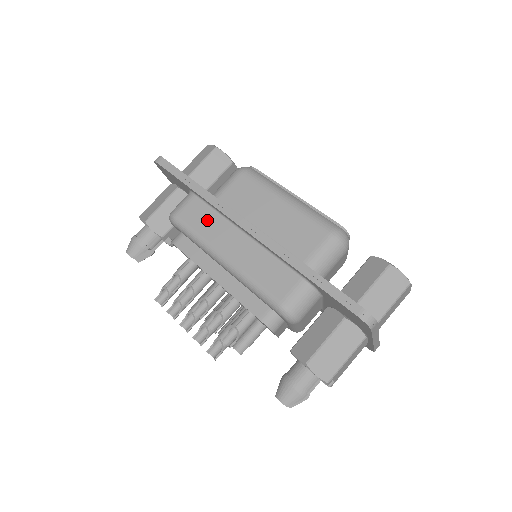
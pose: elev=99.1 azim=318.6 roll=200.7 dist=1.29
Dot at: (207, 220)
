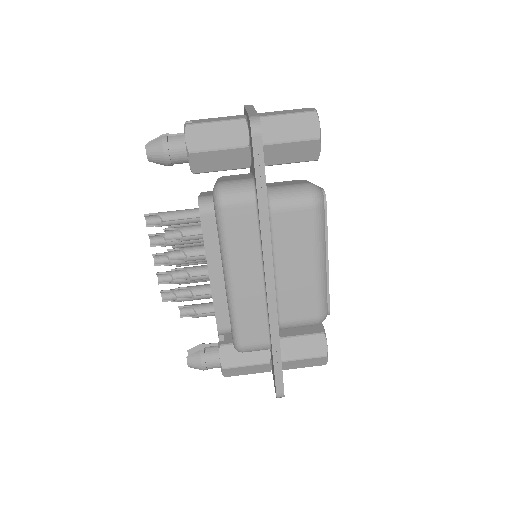
Dot at: (246, 238)
